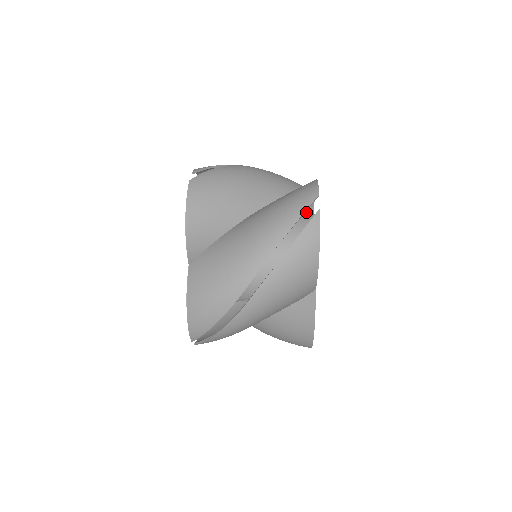
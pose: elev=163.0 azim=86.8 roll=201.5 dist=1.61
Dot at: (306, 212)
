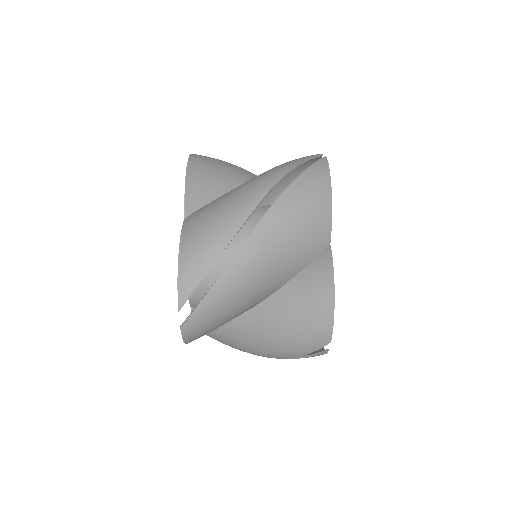
Dot at: occluded
